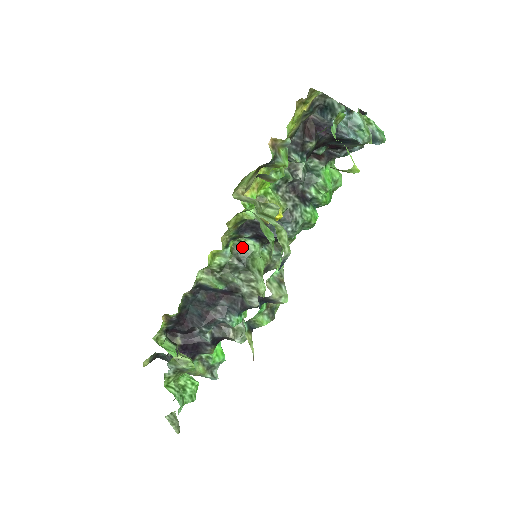
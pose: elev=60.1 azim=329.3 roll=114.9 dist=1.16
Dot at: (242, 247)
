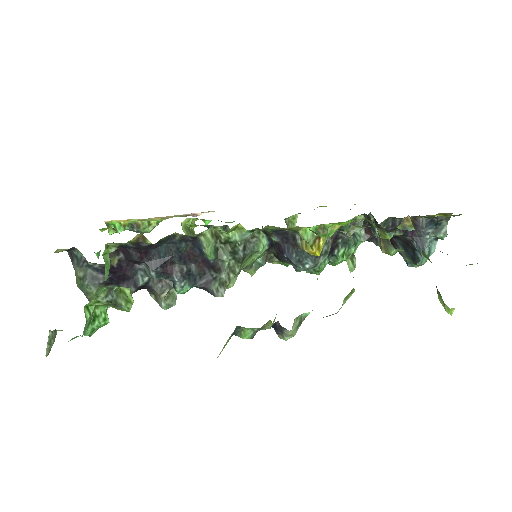
Dot at: (255, 239)
